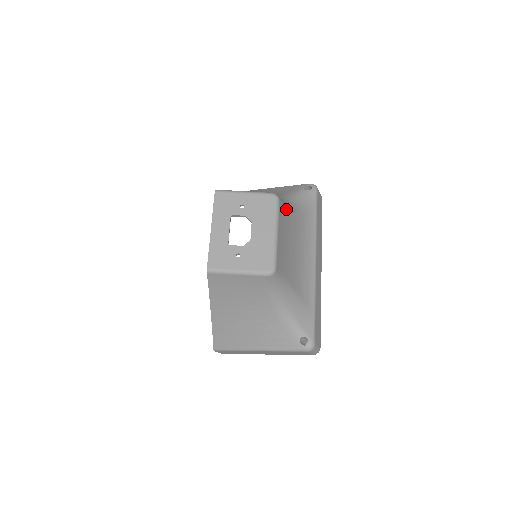
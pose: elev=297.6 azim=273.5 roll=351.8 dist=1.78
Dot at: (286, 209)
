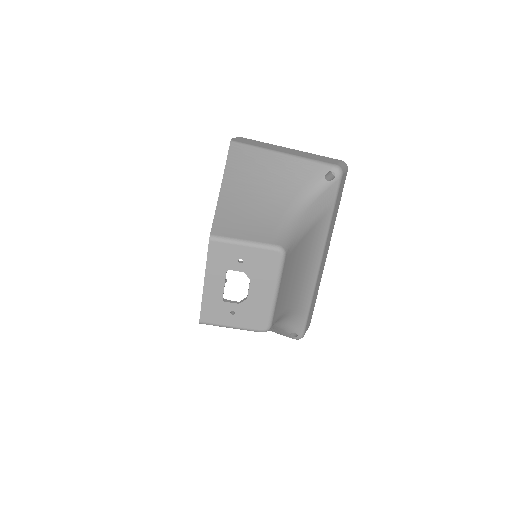
Dot at: (294, 246)
